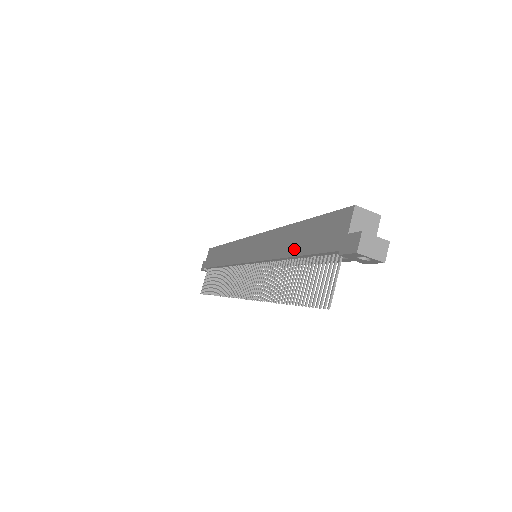
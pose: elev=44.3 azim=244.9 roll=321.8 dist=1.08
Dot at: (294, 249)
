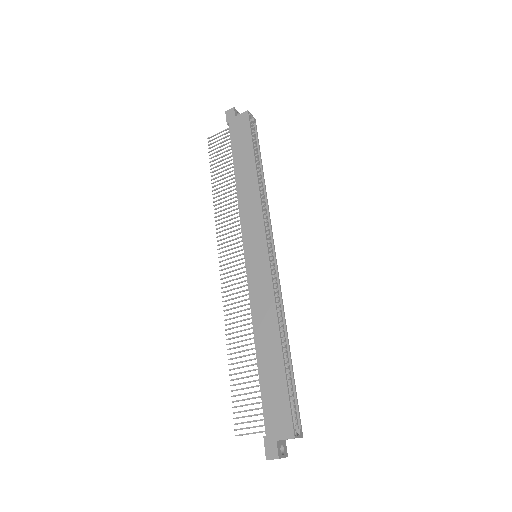
Dot at: (262, 360)
